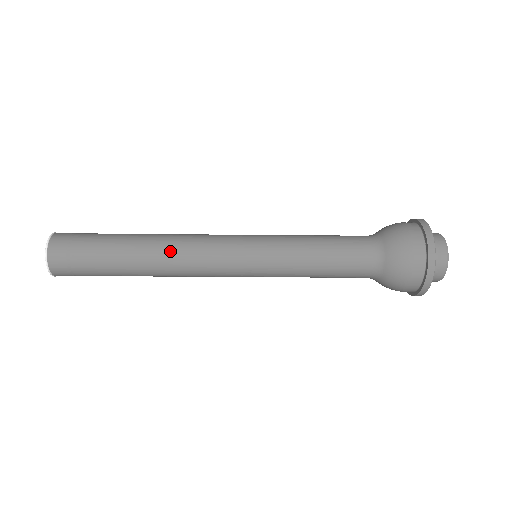
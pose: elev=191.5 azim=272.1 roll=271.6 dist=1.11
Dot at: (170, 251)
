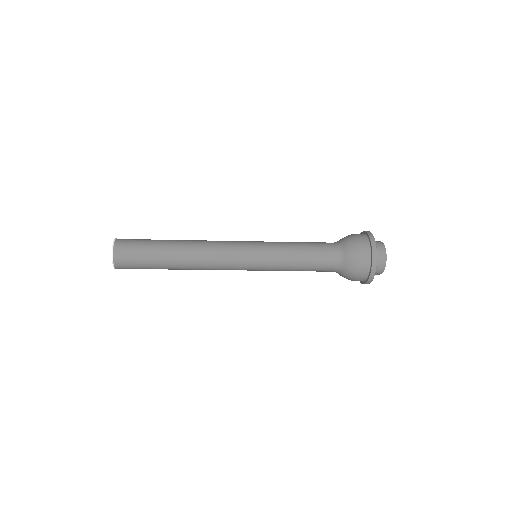
Dot at: (198, 247)
